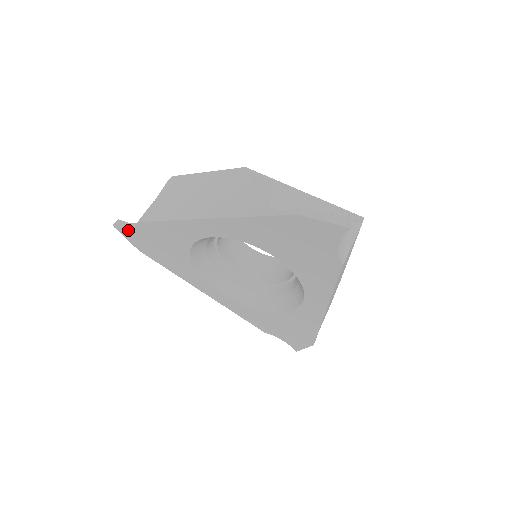
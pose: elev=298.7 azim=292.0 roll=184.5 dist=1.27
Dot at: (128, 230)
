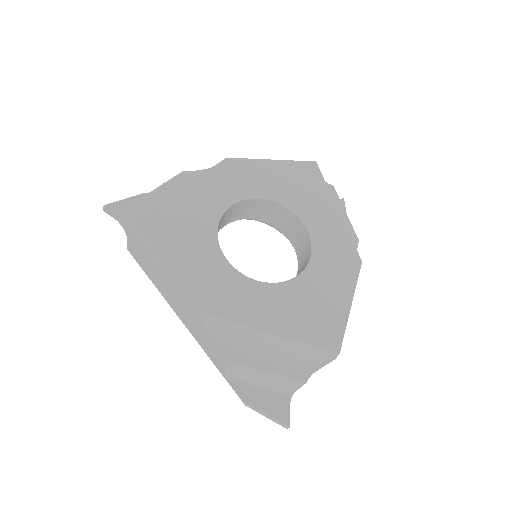
Dot at: (120, 221)
